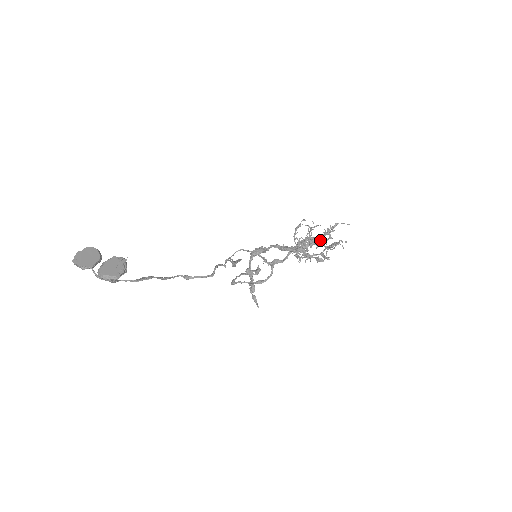
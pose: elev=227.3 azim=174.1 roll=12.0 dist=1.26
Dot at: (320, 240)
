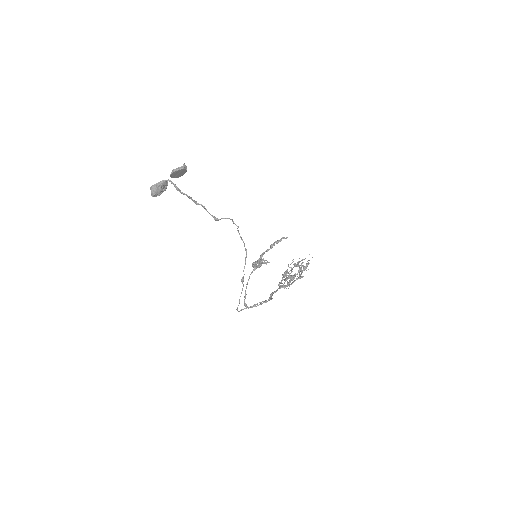
Dot at: (297, 273)
